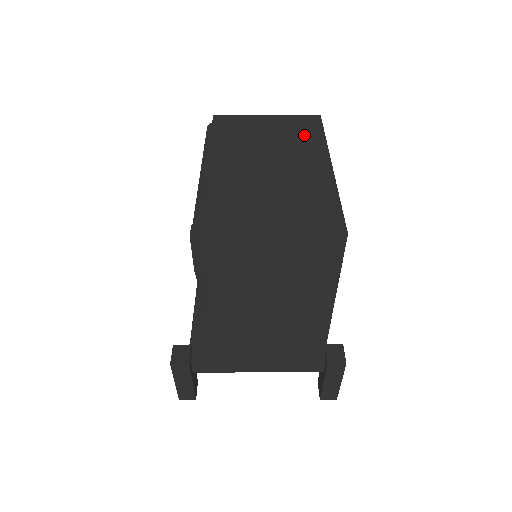
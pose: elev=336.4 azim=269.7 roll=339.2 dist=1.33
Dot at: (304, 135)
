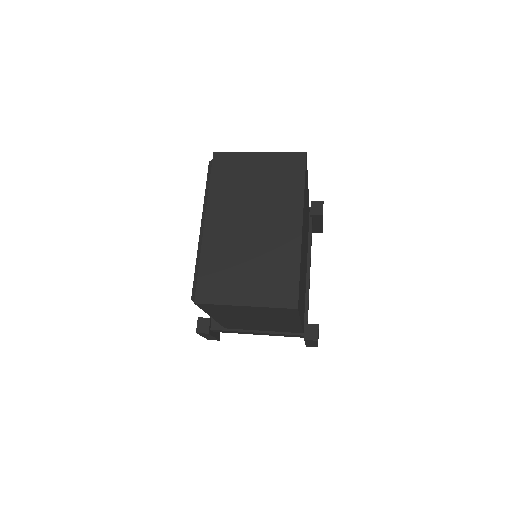
Dot at: (287, 183)
